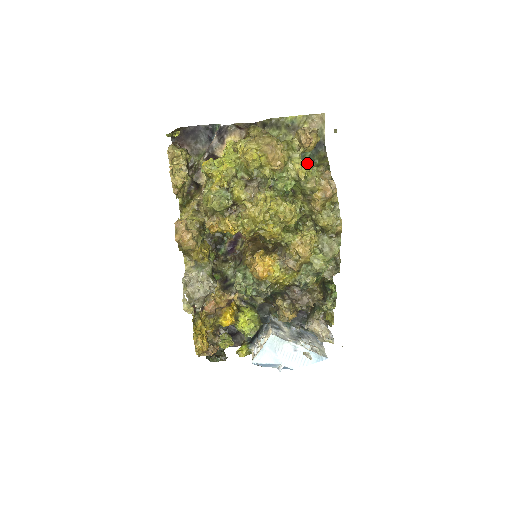
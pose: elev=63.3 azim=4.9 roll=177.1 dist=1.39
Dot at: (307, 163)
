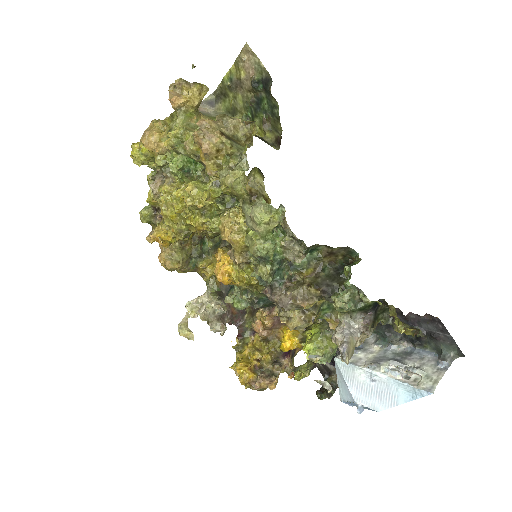
Dot at: (179, 126)
